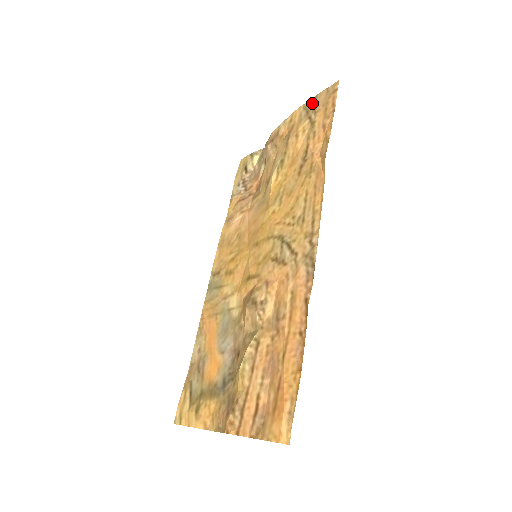
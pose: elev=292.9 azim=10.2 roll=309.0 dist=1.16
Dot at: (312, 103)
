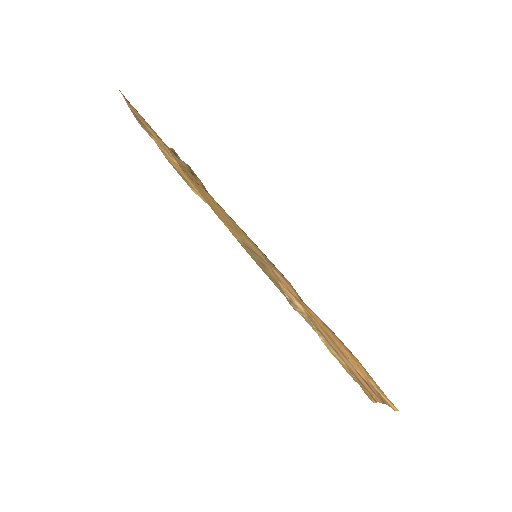
Dot at: occluded
